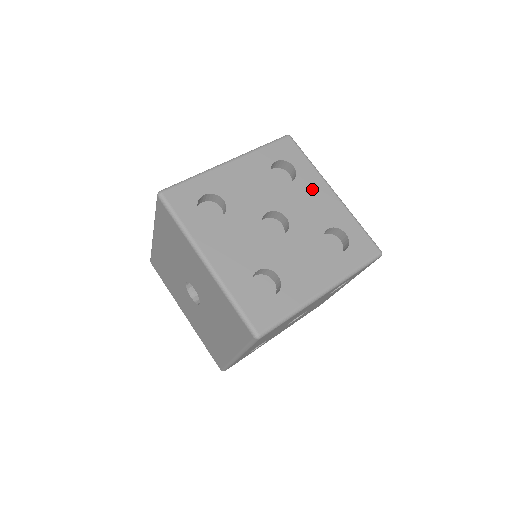
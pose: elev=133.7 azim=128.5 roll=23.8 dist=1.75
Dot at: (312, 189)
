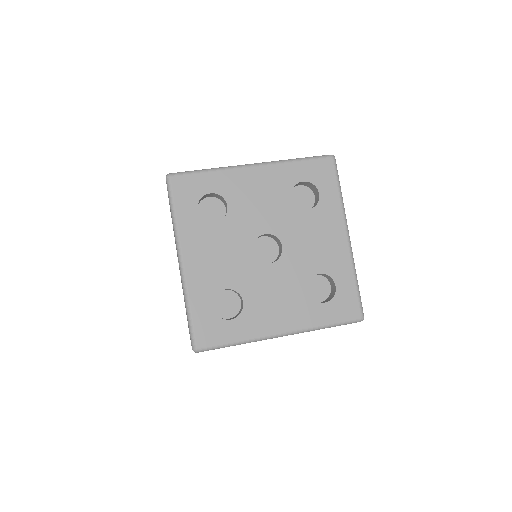
Dot at: (326, 225)
